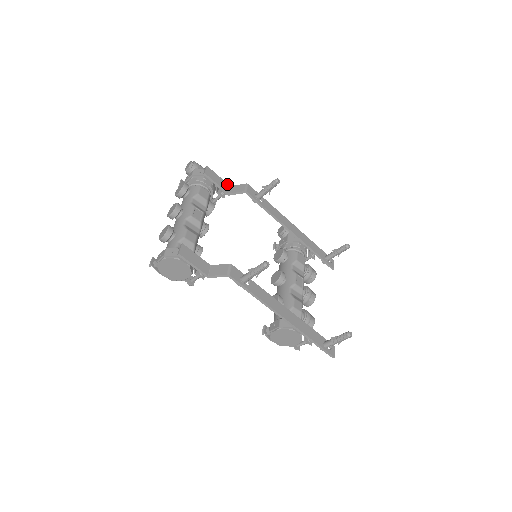
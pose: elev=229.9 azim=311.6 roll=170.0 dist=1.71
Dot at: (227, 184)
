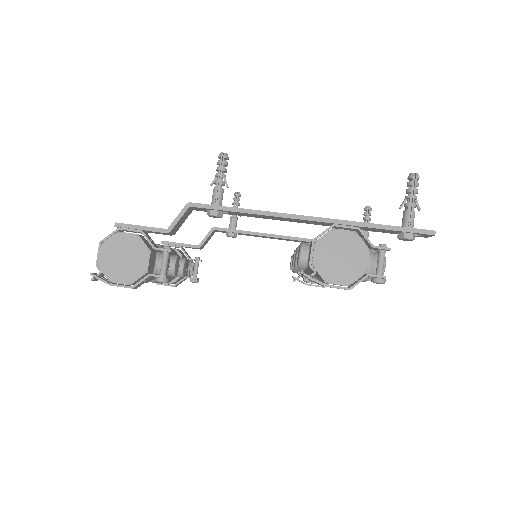
Dot at: occluded
